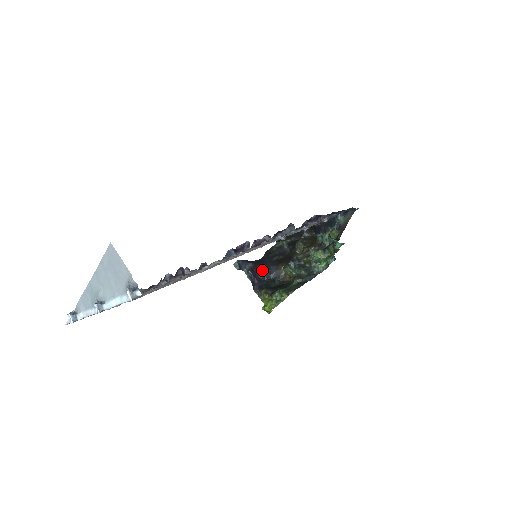
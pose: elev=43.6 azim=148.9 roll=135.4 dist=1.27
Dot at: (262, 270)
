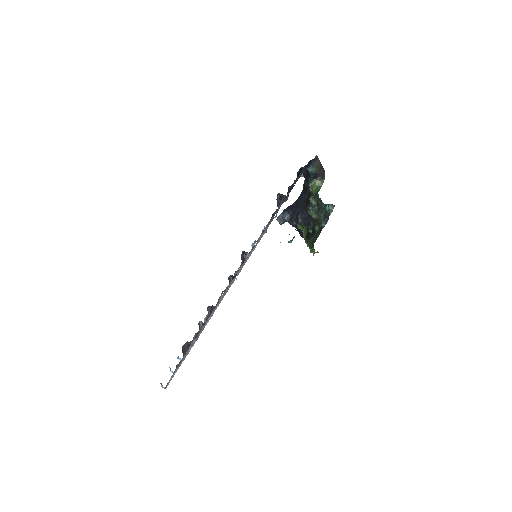
Dot at: (297, 217)
